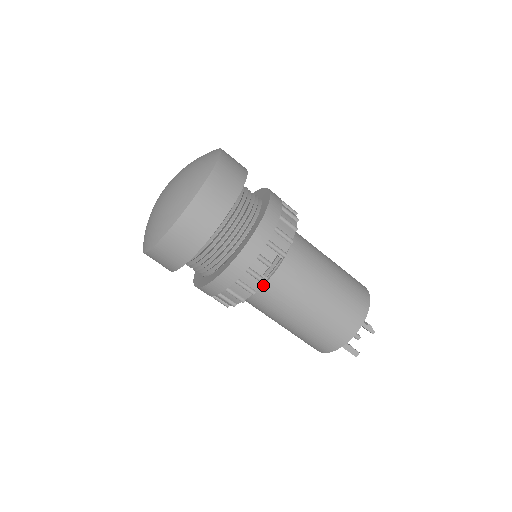
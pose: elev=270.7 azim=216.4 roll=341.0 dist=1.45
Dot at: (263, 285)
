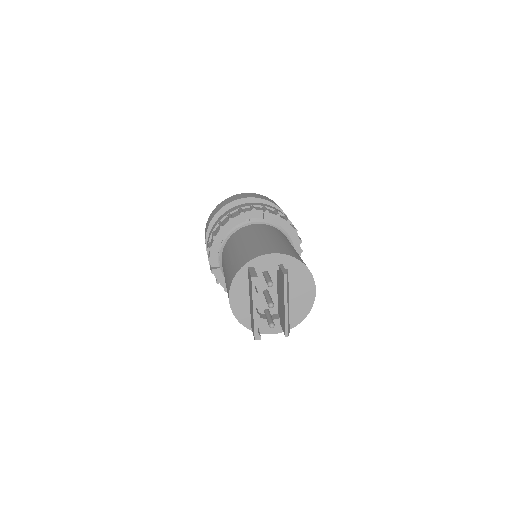
Dot at: (240, 229)
